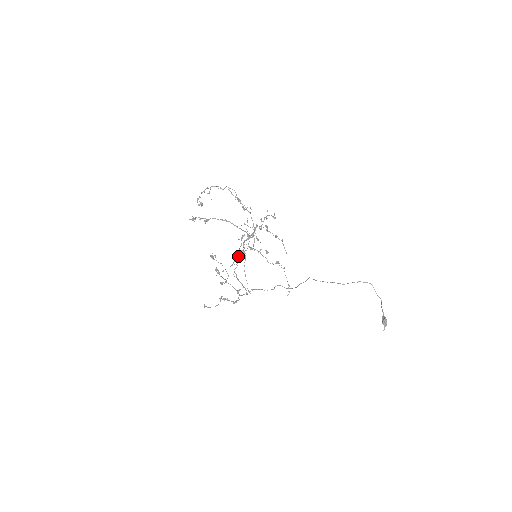
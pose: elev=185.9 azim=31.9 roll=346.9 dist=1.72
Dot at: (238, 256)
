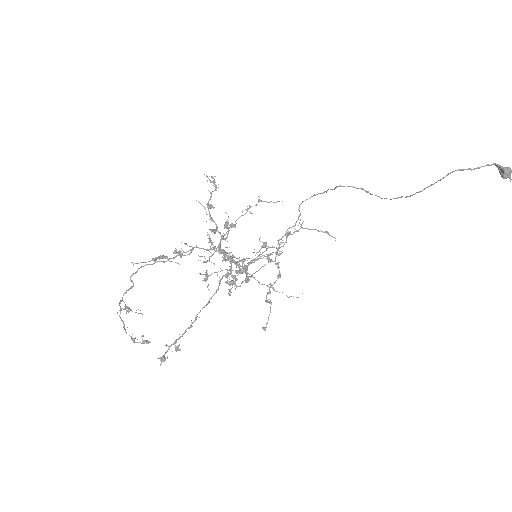
Dot at: occluded
